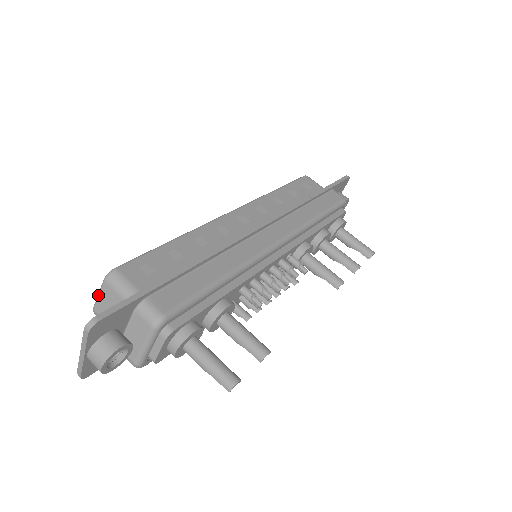
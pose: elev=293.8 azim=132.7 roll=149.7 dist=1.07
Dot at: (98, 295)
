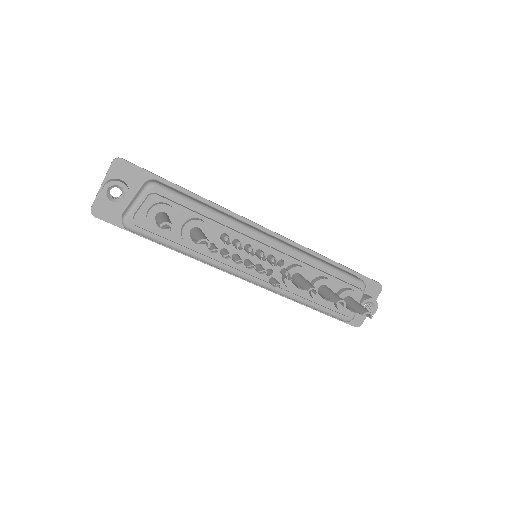
Dot at: occluded
